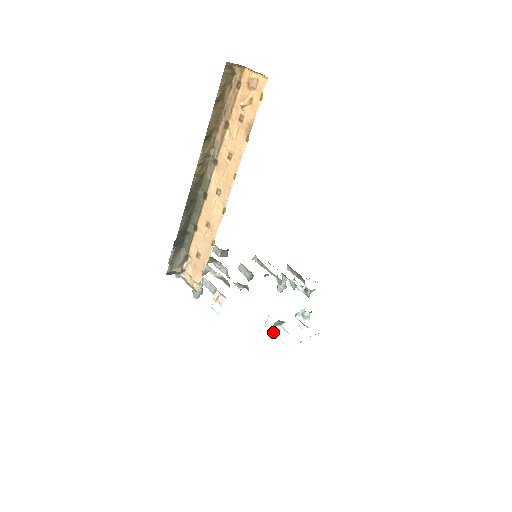
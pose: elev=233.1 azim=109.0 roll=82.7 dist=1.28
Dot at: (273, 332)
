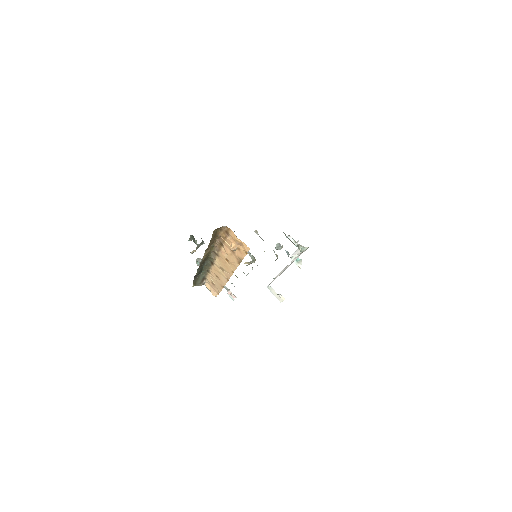
Dot at: (273, 294)
